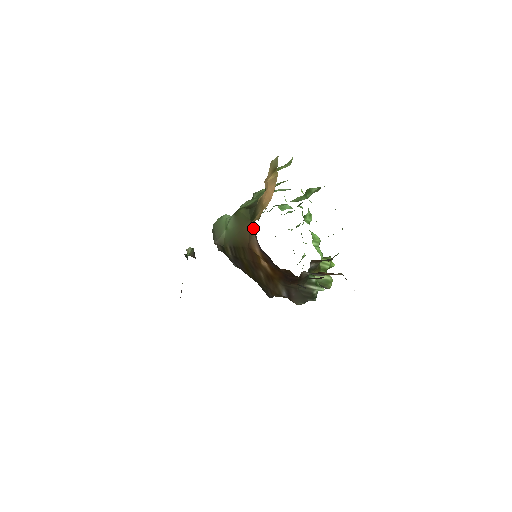
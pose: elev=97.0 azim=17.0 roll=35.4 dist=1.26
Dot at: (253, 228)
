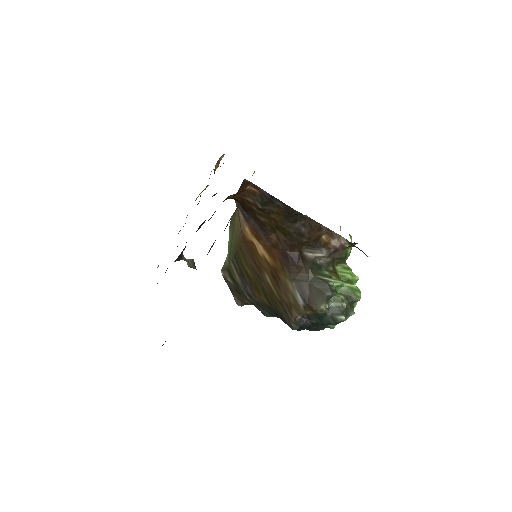
Dot at: (236, 204)
